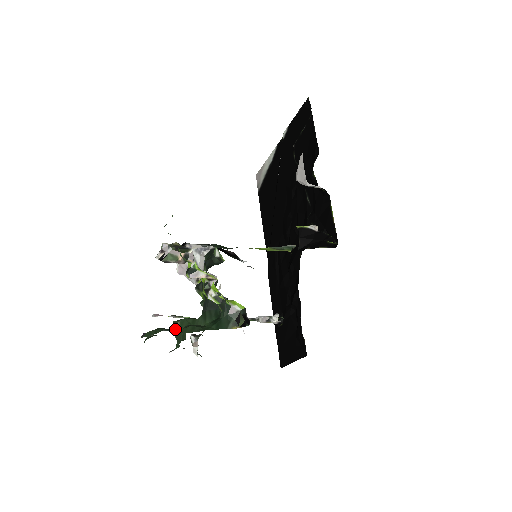
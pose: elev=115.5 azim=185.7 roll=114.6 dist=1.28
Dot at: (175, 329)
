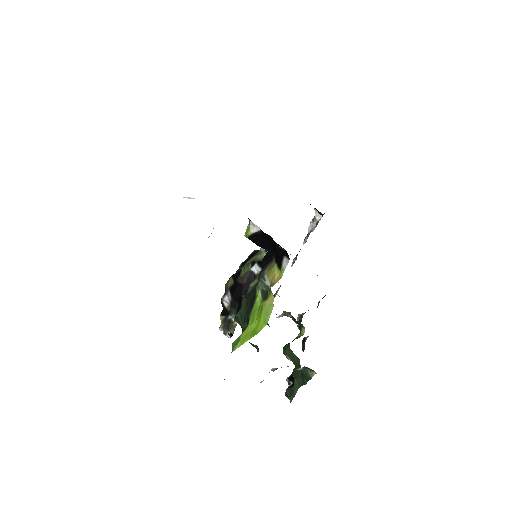
Dot at: (292, 387)
